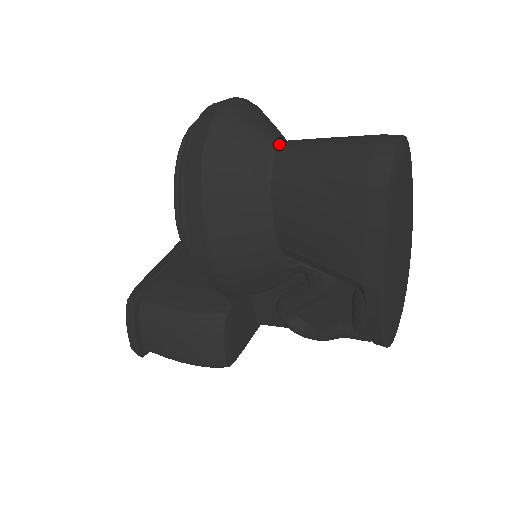
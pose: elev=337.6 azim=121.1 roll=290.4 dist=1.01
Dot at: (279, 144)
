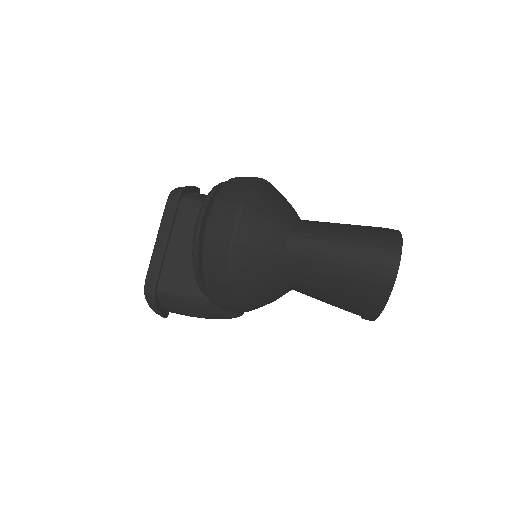
Dot at: (289, 243)
